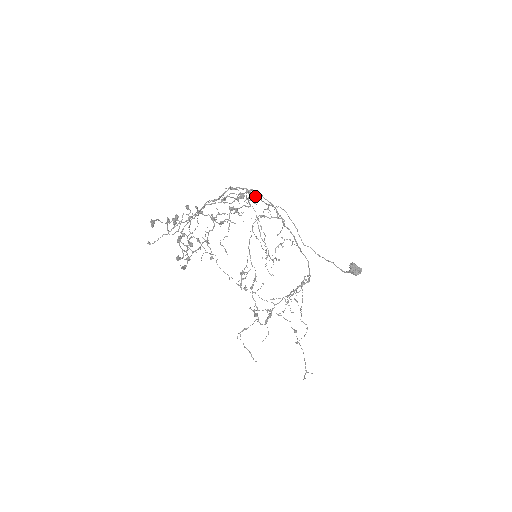
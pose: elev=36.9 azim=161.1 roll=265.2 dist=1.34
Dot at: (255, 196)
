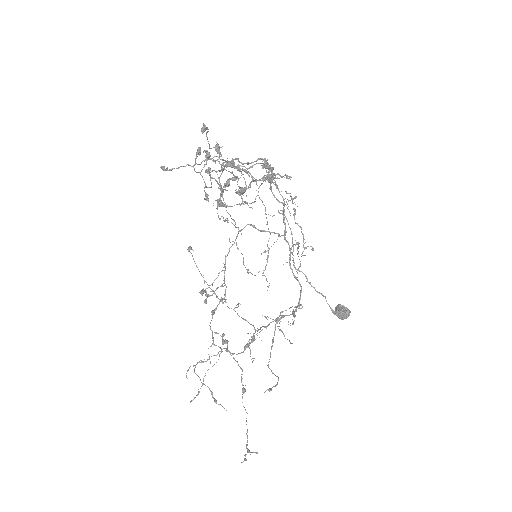
Dot at: occluded
